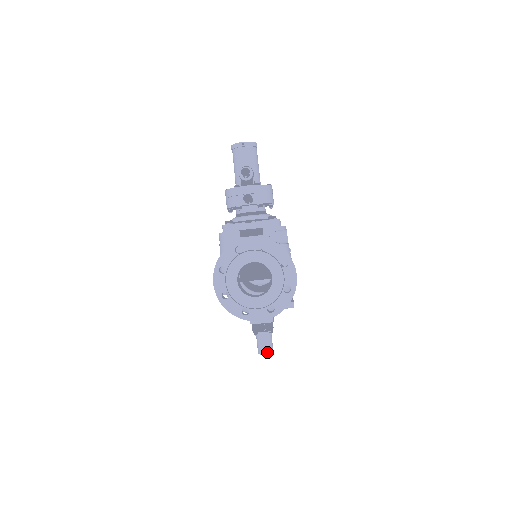
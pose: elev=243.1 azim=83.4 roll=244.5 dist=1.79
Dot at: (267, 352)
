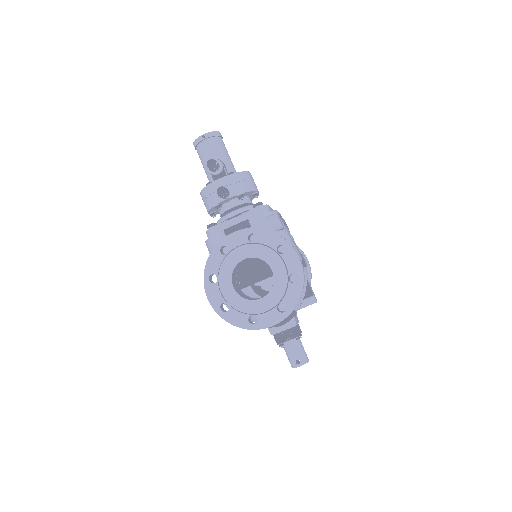
Dot at: (301, 363)
